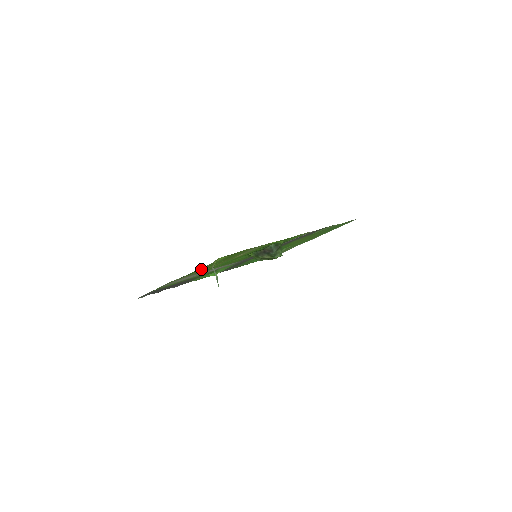
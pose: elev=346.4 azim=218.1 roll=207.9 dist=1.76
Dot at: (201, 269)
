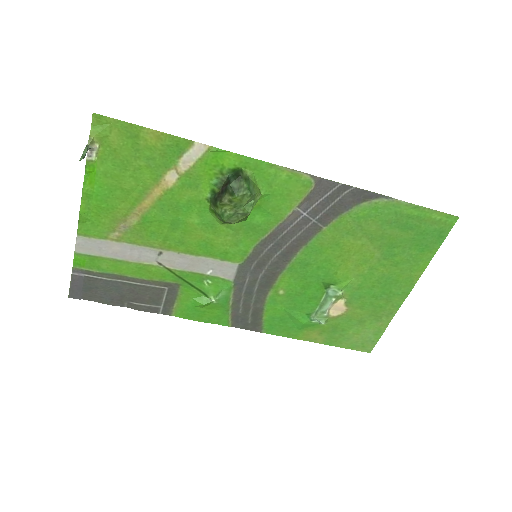
Dot at: (117, 204)
